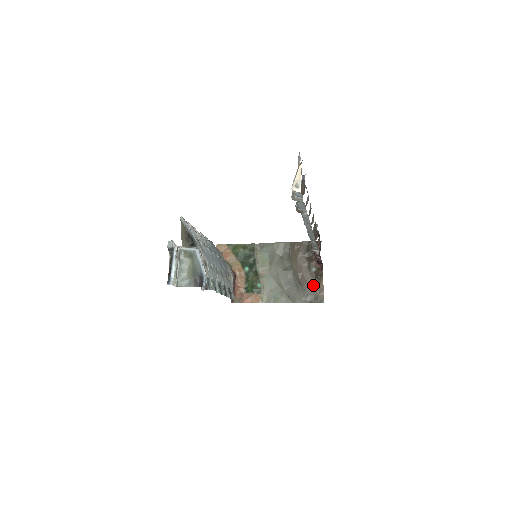
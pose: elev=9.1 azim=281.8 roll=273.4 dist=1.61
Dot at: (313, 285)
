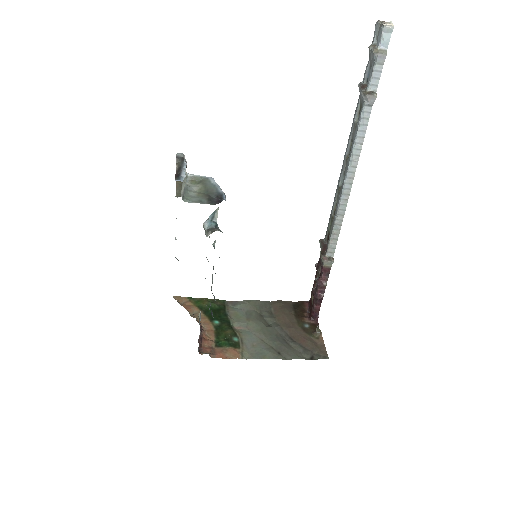
Dot at: (310, 340)
